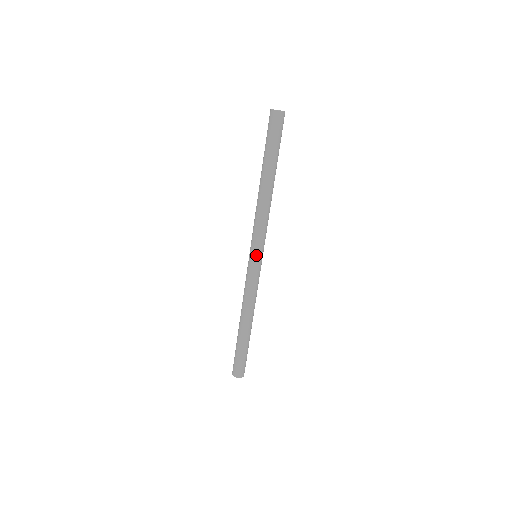
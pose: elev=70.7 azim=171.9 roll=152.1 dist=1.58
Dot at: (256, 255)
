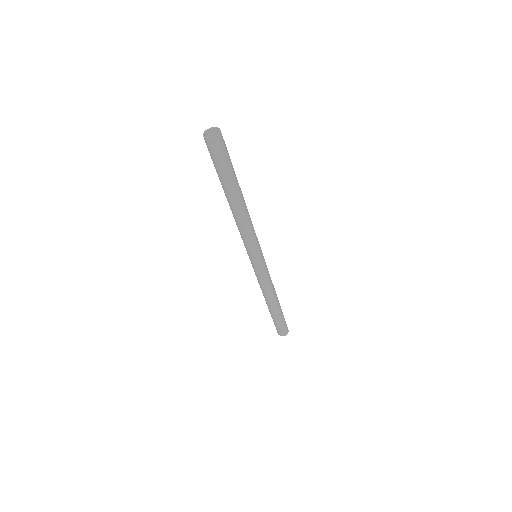
Dot at: (251, 258)
